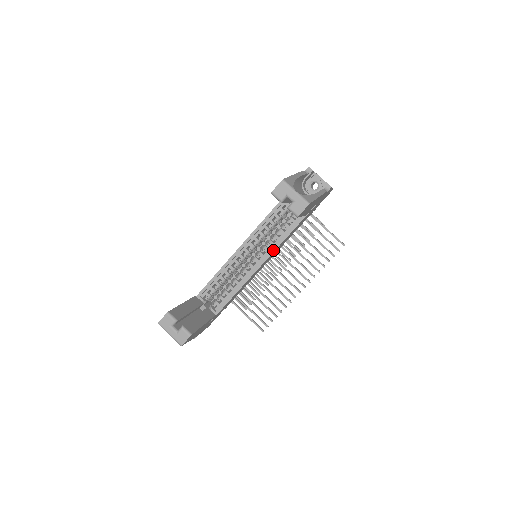
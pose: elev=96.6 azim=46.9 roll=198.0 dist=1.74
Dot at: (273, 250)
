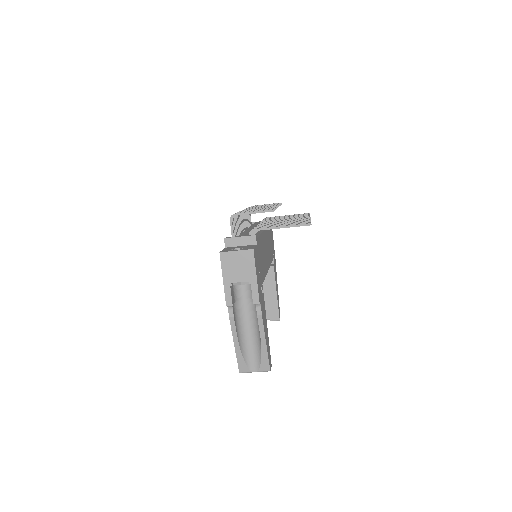
Dot at: occluded
